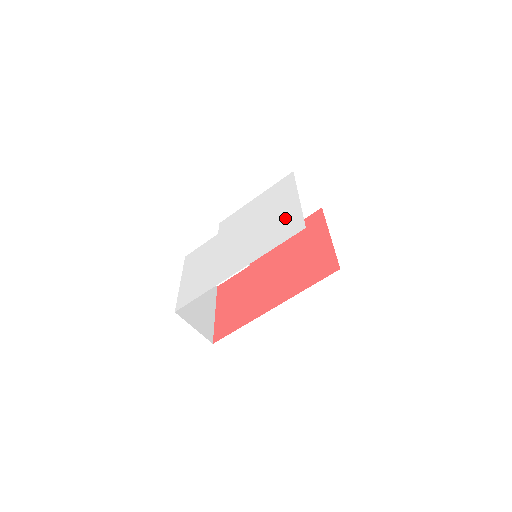
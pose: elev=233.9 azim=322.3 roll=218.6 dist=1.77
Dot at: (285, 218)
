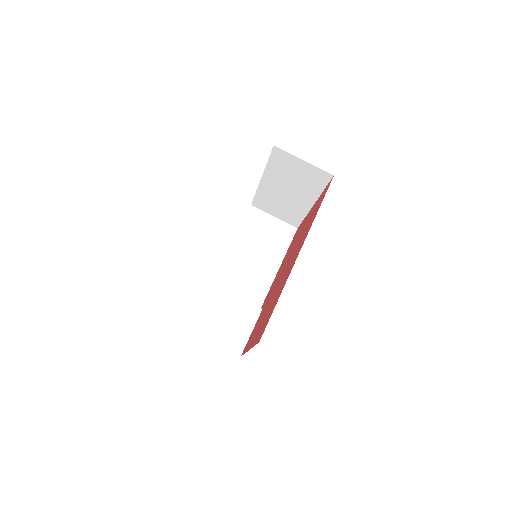
Dot at: occluded
